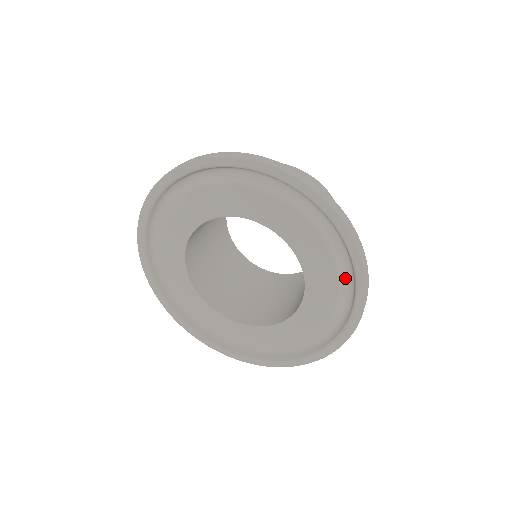
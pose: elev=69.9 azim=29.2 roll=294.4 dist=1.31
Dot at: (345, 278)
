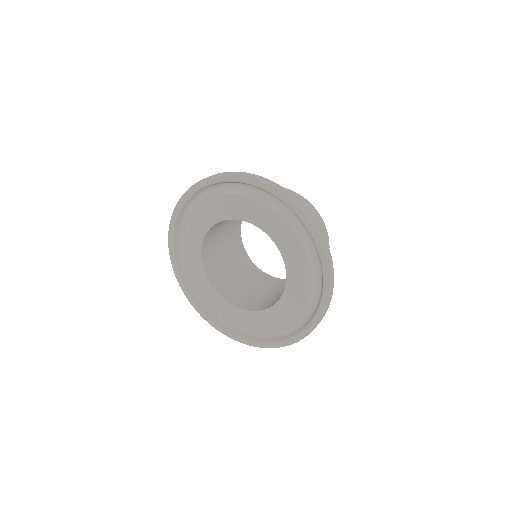
Dot at: (288, 215)
